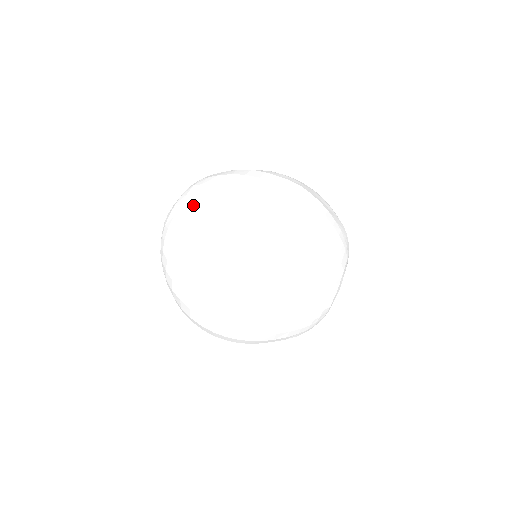
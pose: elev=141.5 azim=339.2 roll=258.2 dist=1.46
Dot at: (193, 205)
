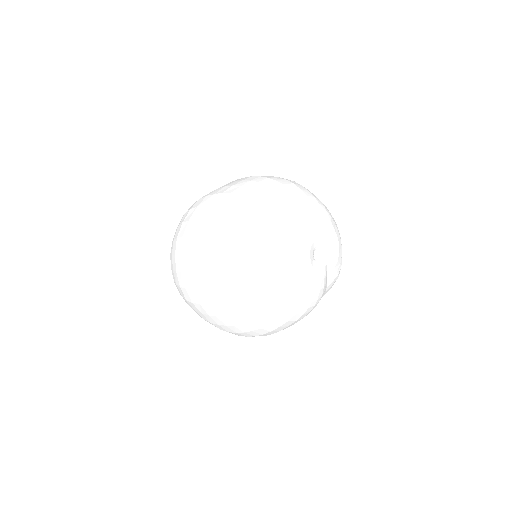
Dot at: (170, 253)
